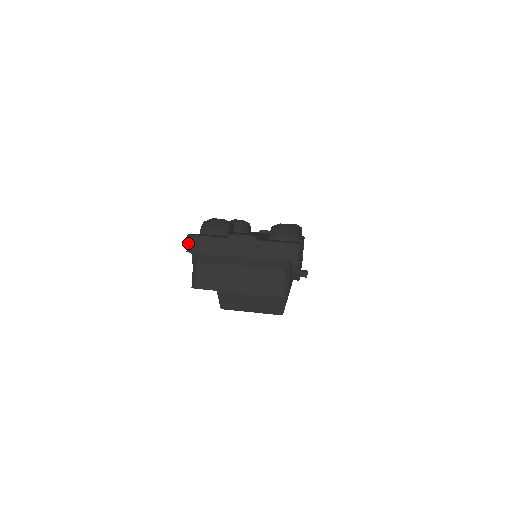
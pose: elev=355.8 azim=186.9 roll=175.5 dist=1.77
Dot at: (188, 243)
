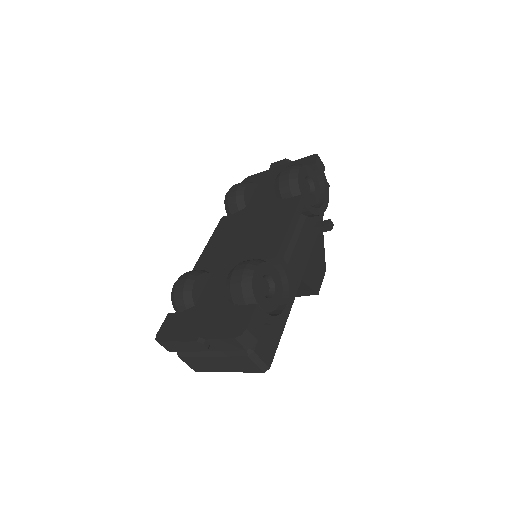
Dot at: (161, 345)
